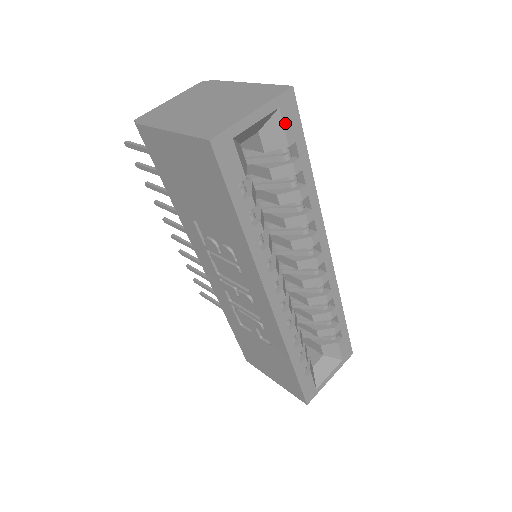
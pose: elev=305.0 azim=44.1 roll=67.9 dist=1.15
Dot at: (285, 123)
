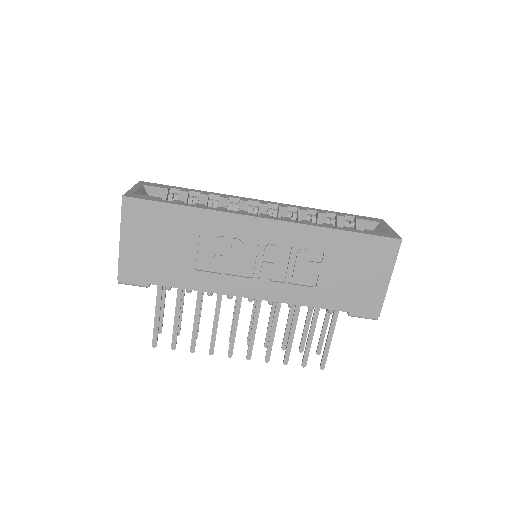
Dot at: (154, 186)
